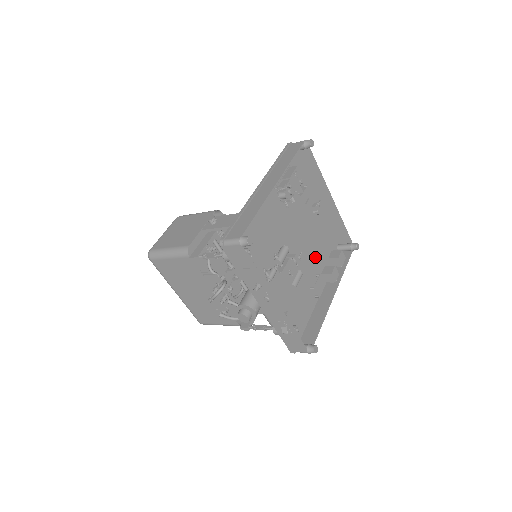
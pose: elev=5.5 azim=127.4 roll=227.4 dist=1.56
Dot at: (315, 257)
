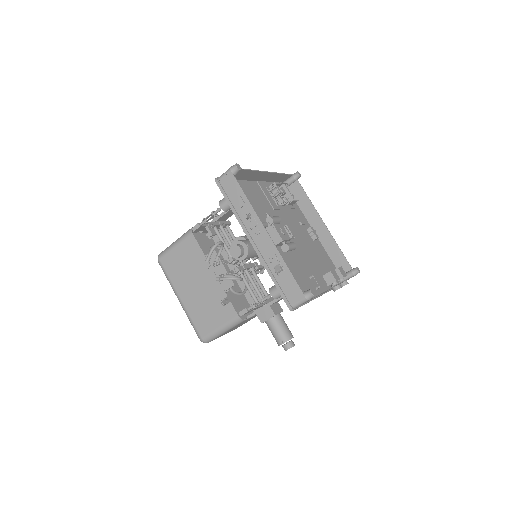
Dot at: (314, 263)
